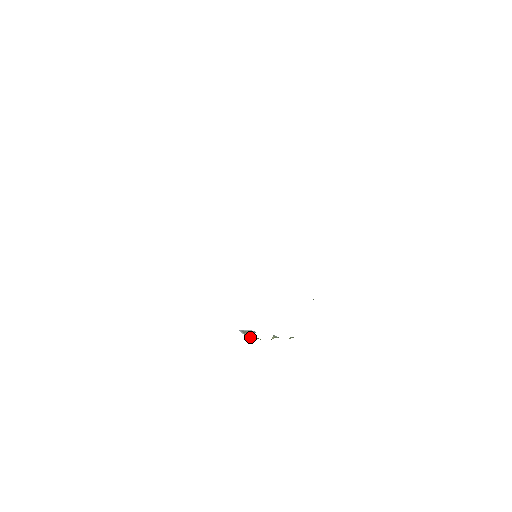
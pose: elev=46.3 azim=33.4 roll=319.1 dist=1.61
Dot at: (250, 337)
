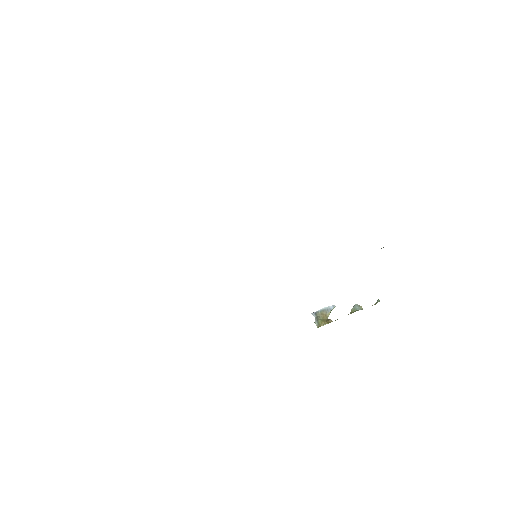
Dot at: (319, 323)
